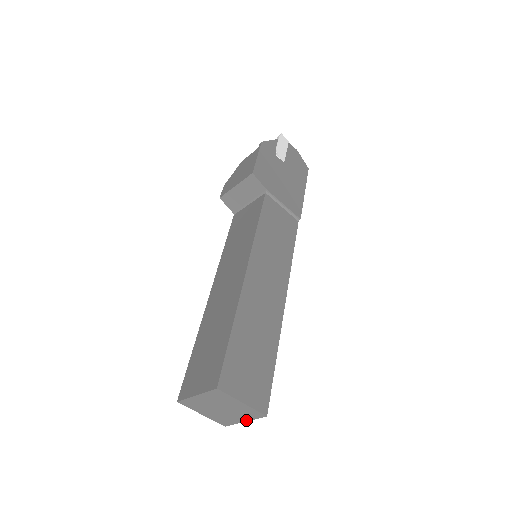
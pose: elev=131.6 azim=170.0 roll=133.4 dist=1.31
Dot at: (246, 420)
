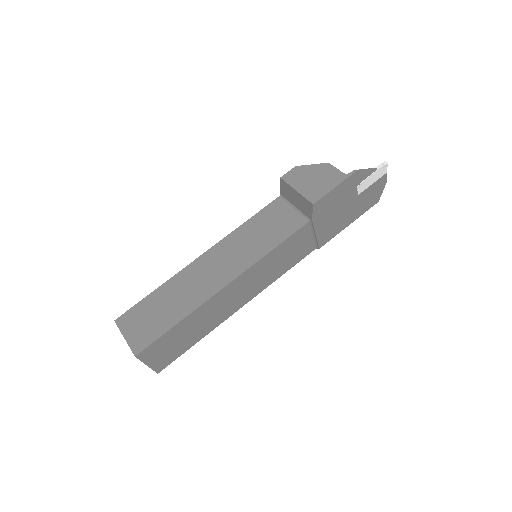
Dot at: occluded
